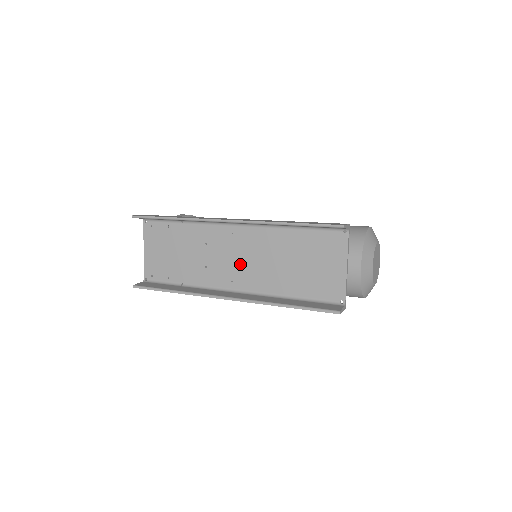
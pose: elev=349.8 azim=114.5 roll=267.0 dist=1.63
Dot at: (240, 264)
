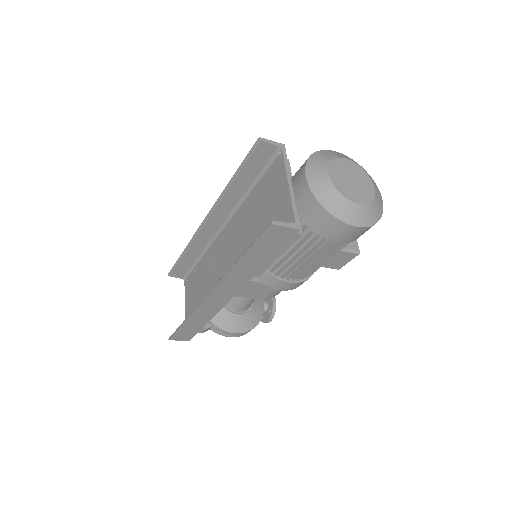
Dot at: (229, 261)
